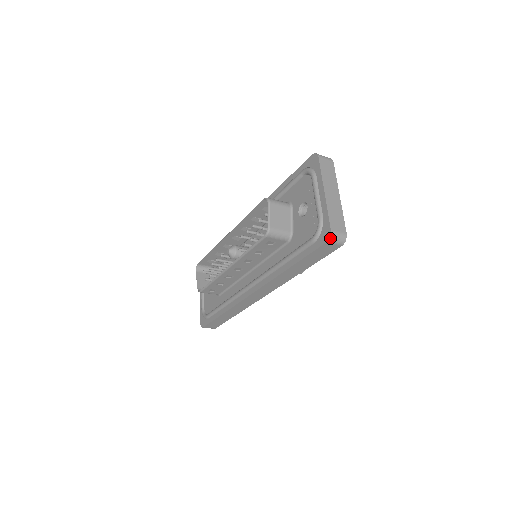
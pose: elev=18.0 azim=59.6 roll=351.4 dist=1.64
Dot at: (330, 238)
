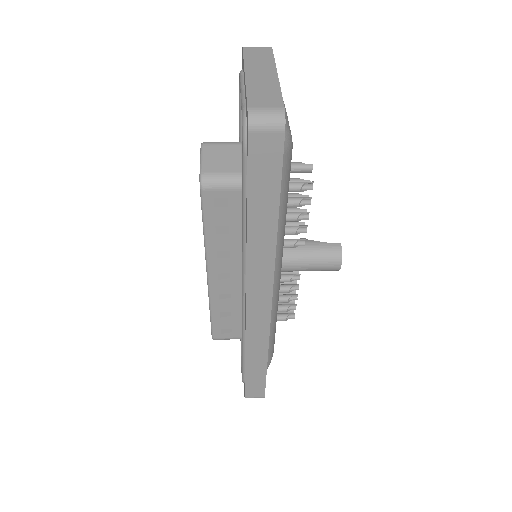
Dot at: (249, 121)
